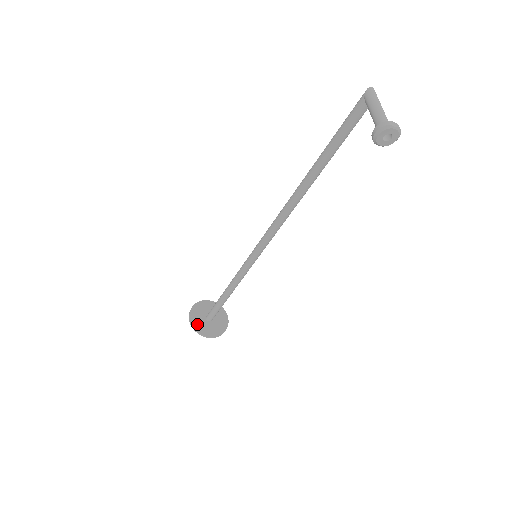
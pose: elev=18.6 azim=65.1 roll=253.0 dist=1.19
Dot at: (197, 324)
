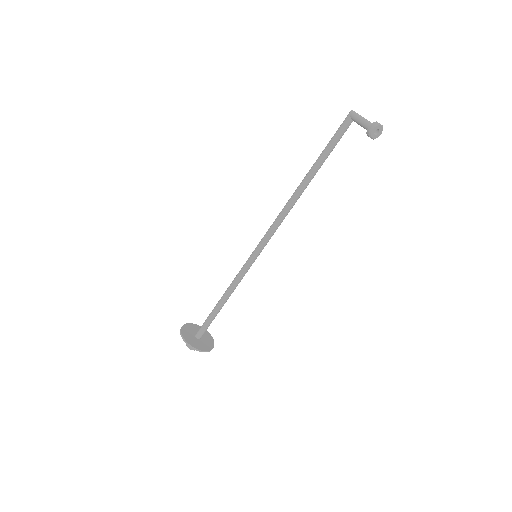
Dot at: (190, 341)
